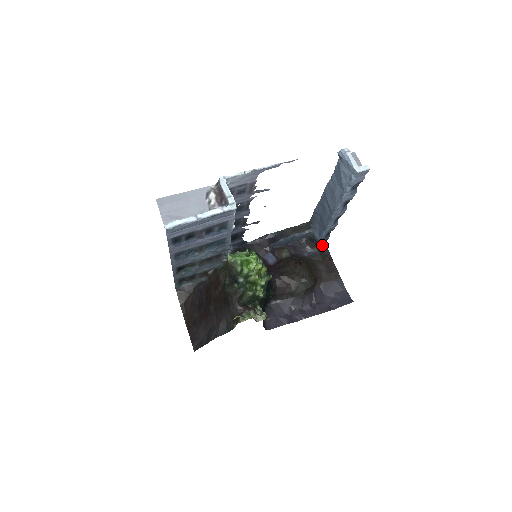
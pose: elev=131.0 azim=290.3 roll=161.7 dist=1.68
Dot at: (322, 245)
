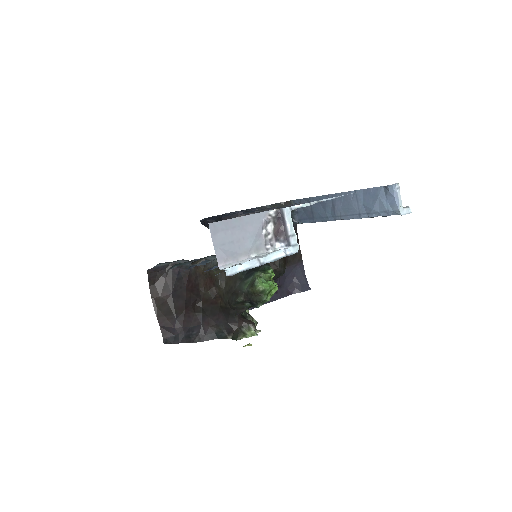
Dot at: (293, 224)
